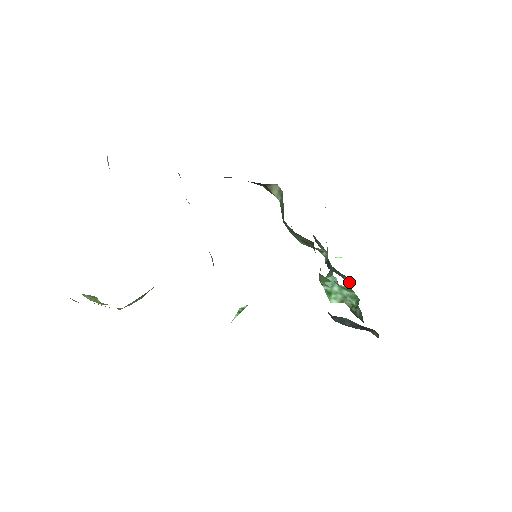
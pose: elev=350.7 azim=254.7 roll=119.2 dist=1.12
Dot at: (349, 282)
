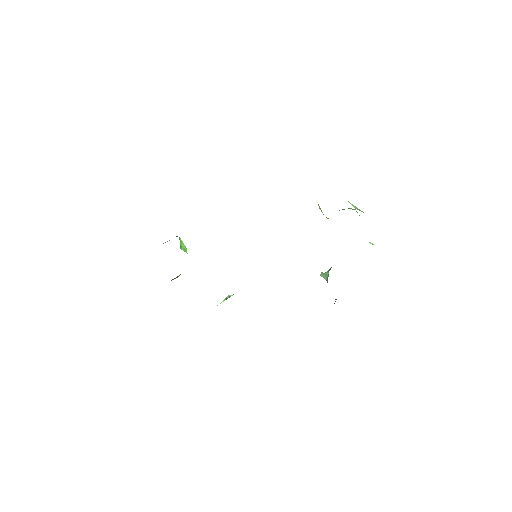
Dot at: occluded
